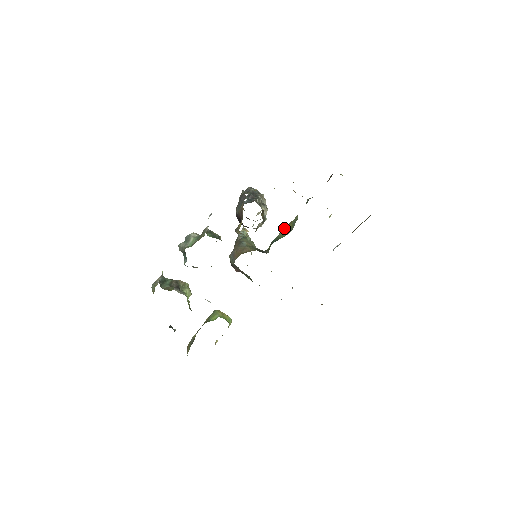
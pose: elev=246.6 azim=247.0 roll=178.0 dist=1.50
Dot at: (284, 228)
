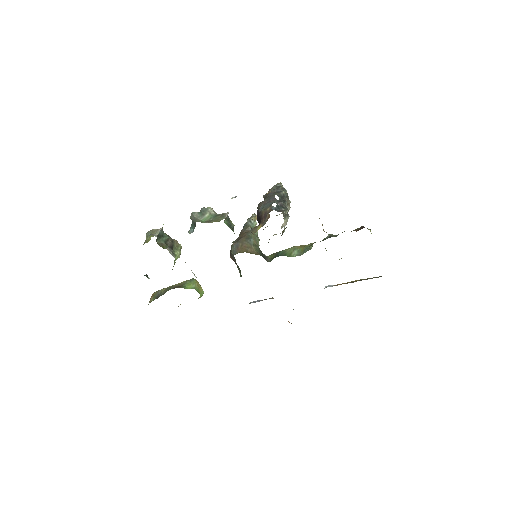
Dot at: (294, 247)
